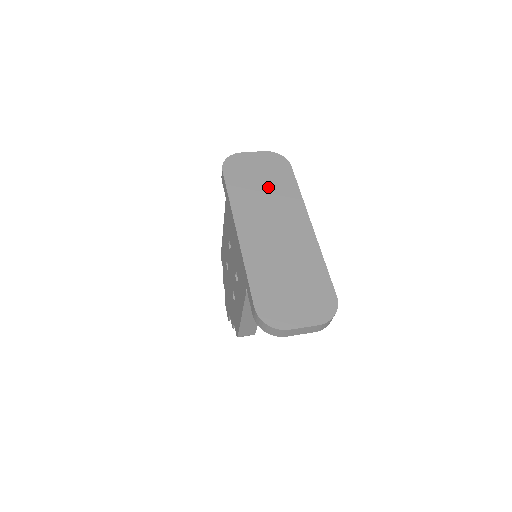
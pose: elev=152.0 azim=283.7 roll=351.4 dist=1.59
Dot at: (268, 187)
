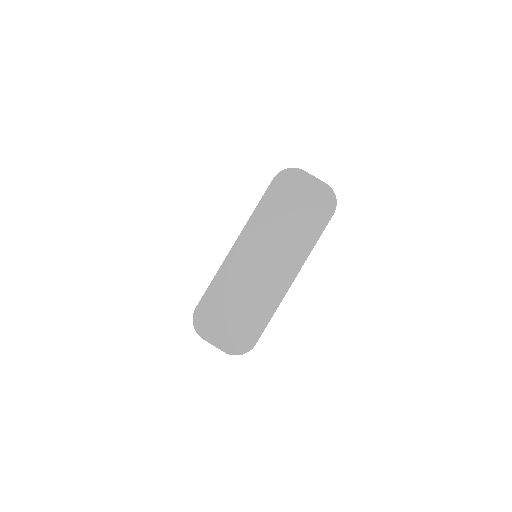
Dot at: (294, 221)
